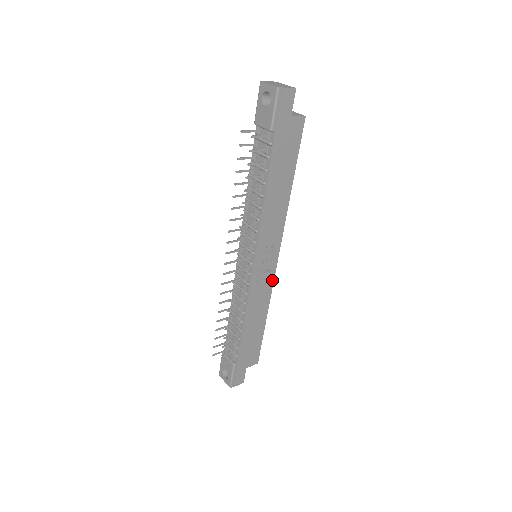
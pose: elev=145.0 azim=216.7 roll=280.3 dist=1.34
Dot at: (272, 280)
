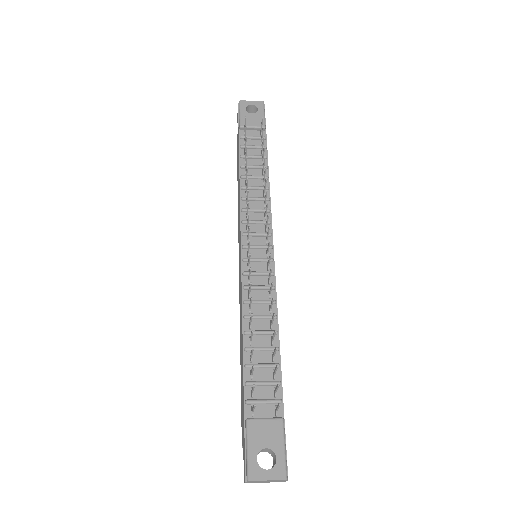
Dot at: occluded
